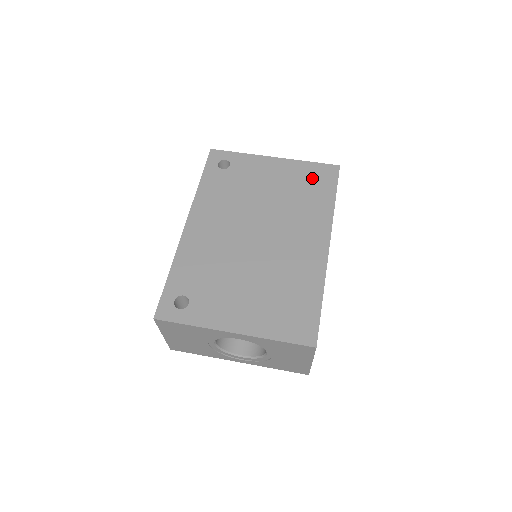
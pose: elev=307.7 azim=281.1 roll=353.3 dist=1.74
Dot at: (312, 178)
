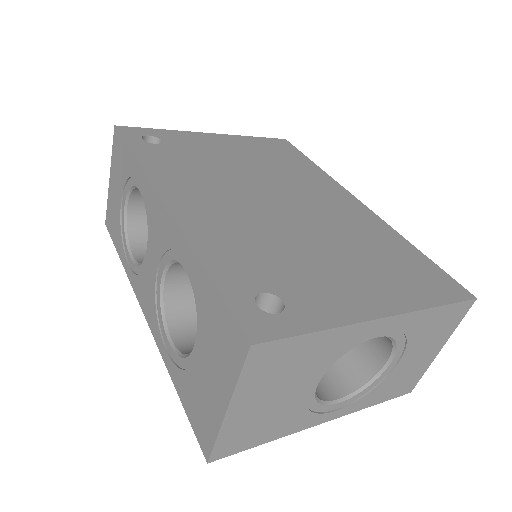
Dot at: (272, 149)
